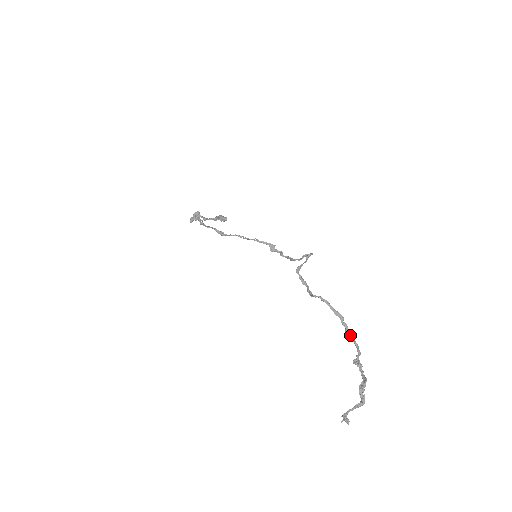
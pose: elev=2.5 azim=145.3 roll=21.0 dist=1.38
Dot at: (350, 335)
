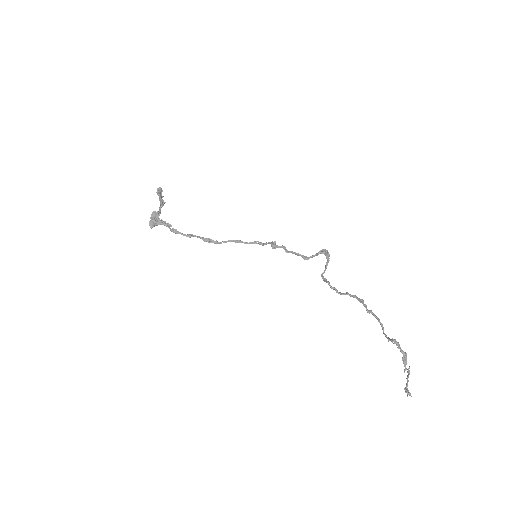
Dot at: (371, 312)
